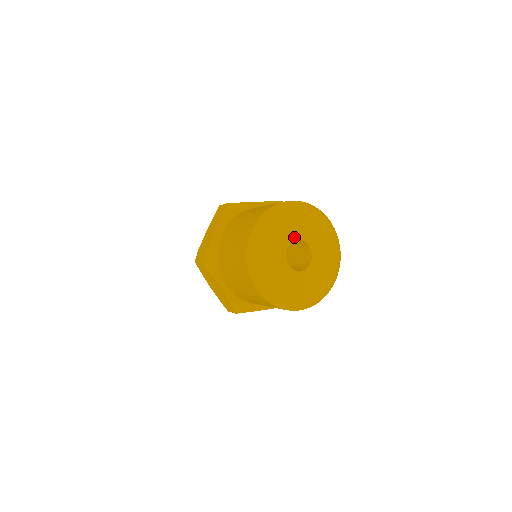
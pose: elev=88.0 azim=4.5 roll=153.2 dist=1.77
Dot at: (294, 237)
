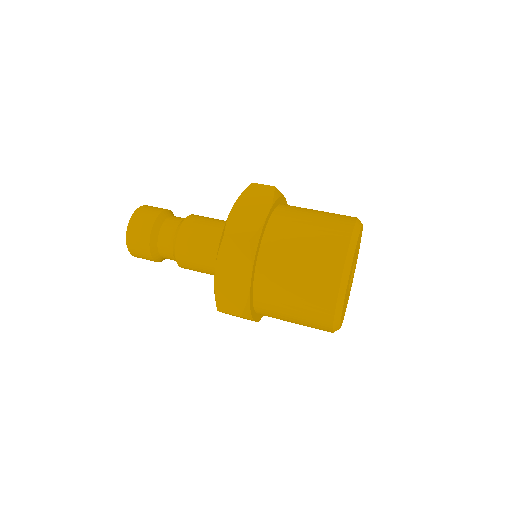
Dot at: occluded
